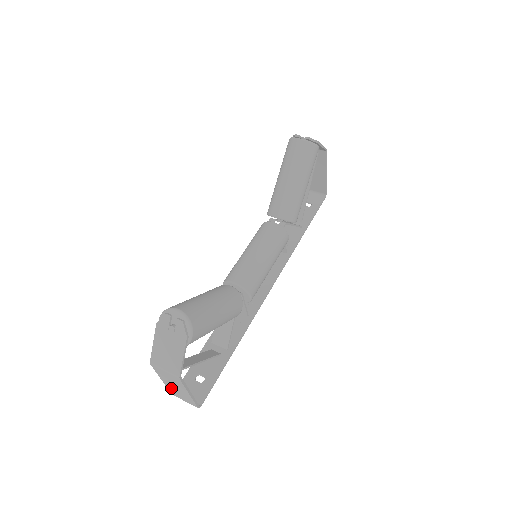
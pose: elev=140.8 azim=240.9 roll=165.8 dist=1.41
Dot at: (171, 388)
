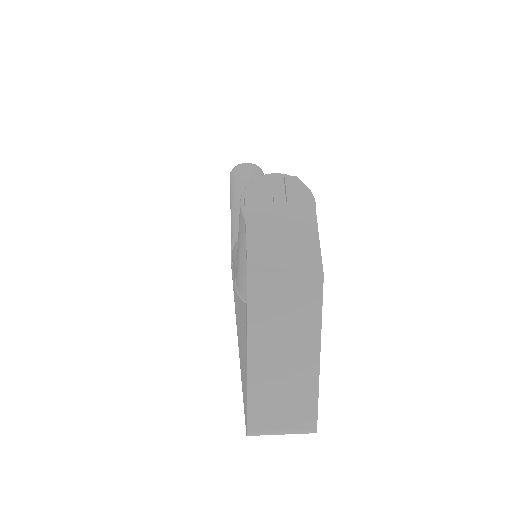
Dot at: (263, 383)
